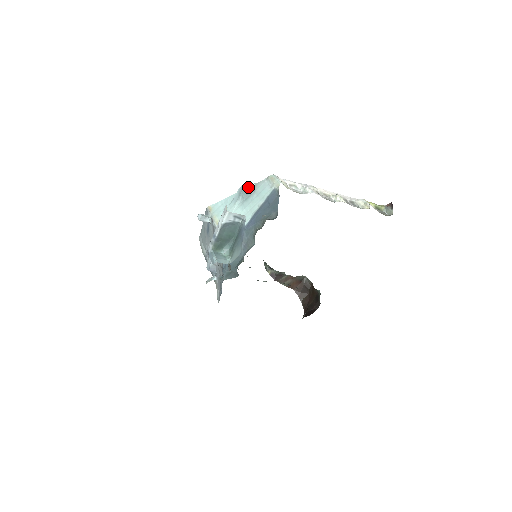
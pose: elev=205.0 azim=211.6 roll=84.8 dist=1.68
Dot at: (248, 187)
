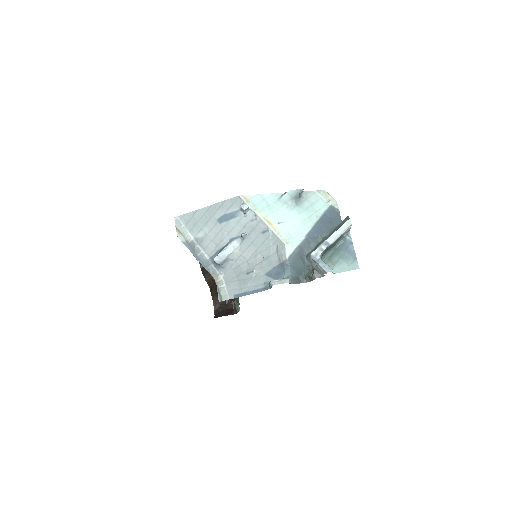
Dot at: (300, 193)
